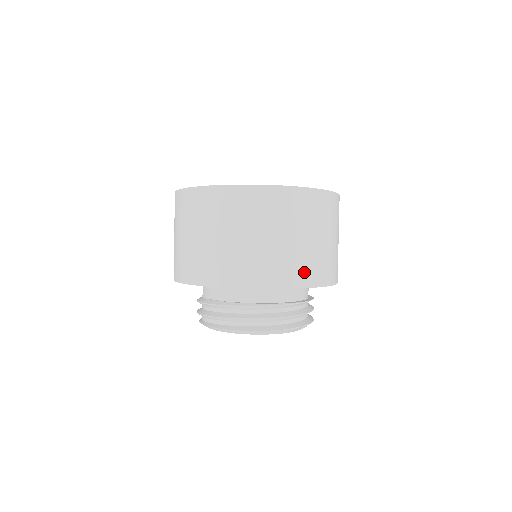
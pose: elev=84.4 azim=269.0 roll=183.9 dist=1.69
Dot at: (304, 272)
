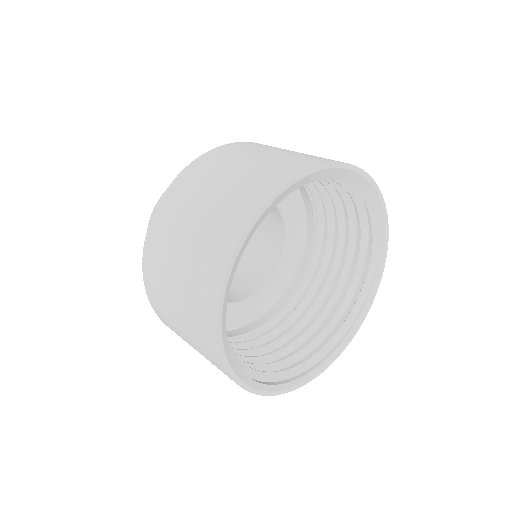
Dot at: occluded
